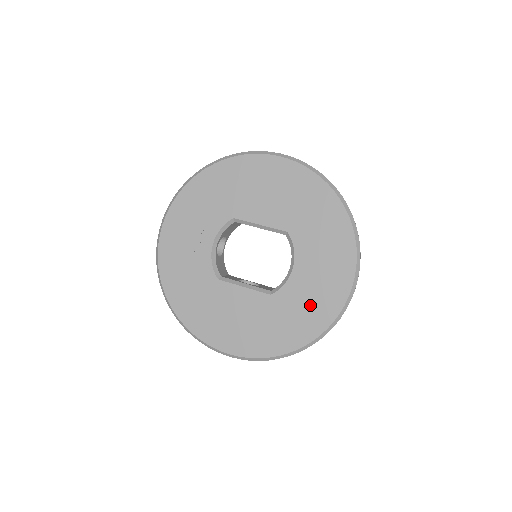
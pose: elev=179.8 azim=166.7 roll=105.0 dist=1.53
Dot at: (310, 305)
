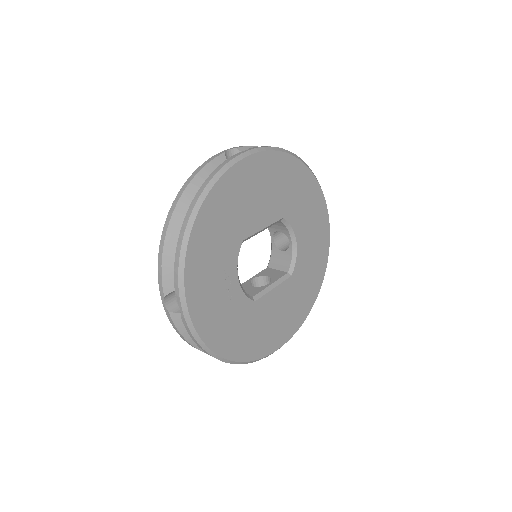
Dot at: (314, 259)
